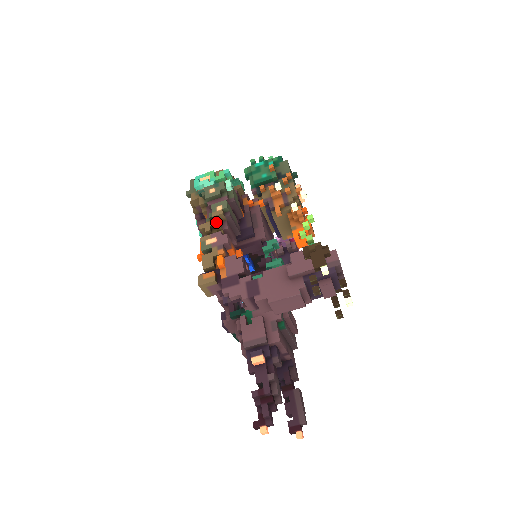
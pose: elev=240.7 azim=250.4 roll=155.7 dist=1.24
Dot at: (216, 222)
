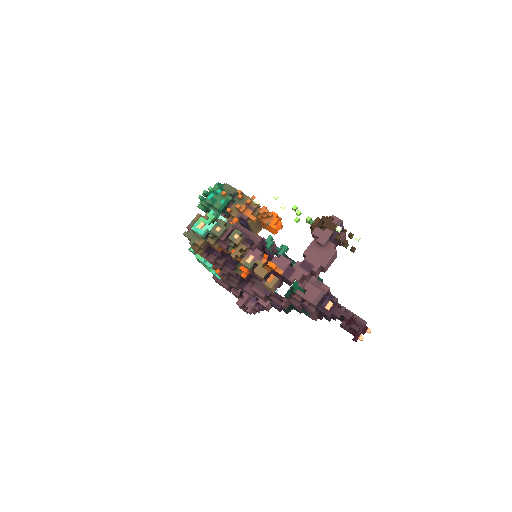
Dot at: (241, 246)
